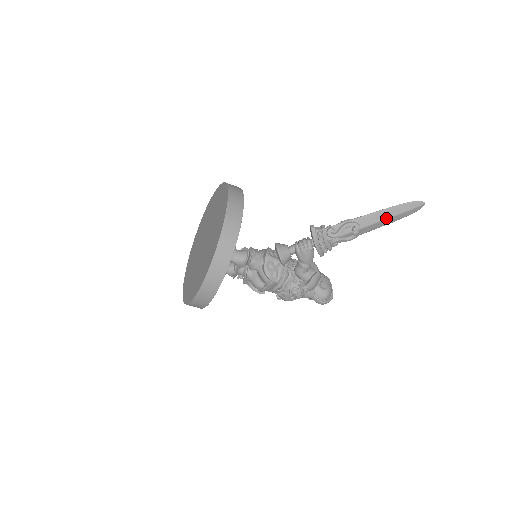
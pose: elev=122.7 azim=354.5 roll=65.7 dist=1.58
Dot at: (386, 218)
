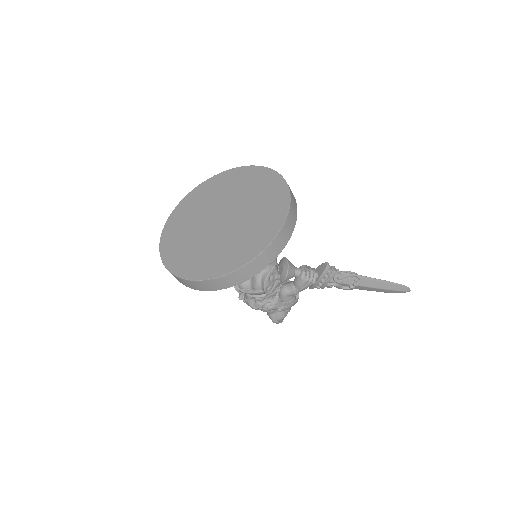
Dot at: (380, 288)
